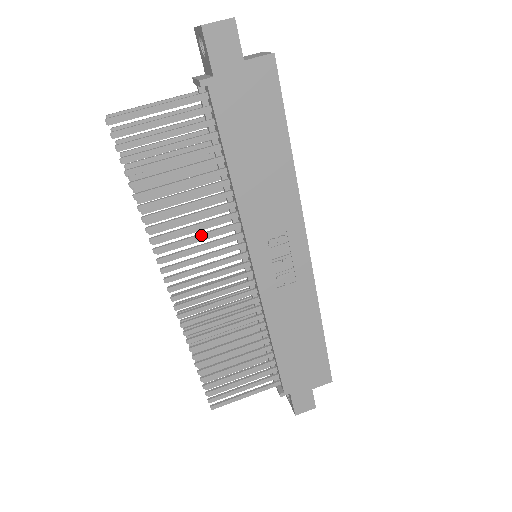
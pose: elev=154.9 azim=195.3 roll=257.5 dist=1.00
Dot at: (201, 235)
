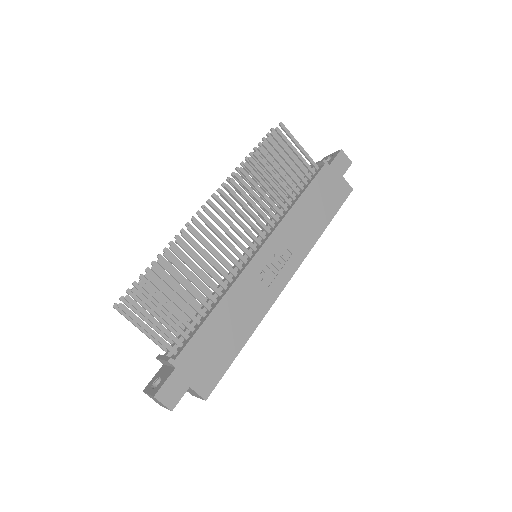
Dot at: occluded
